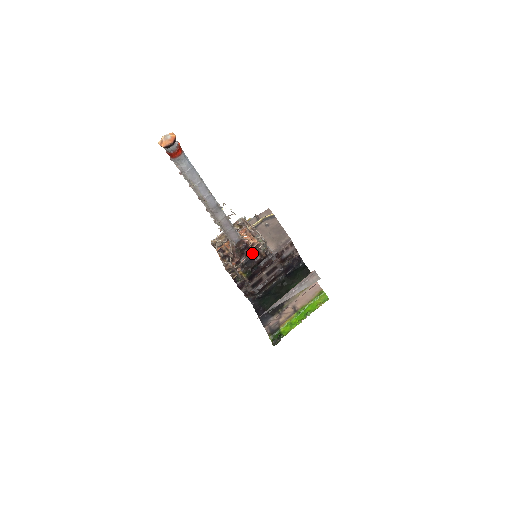
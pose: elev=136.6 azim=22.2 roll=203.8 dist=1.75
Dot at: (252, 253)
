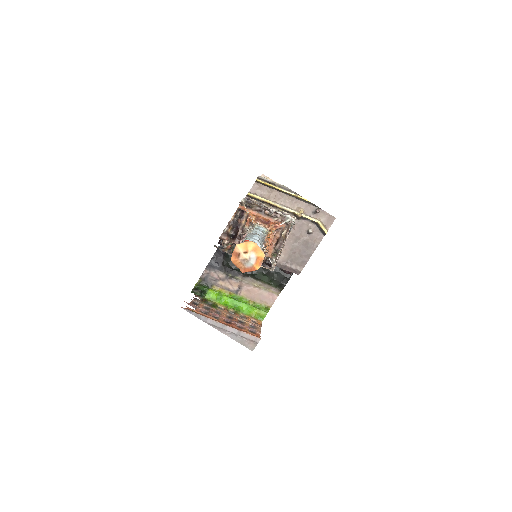
Dot at: occluded
